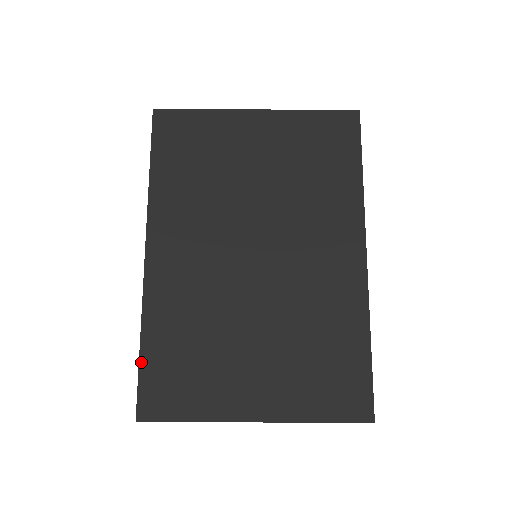
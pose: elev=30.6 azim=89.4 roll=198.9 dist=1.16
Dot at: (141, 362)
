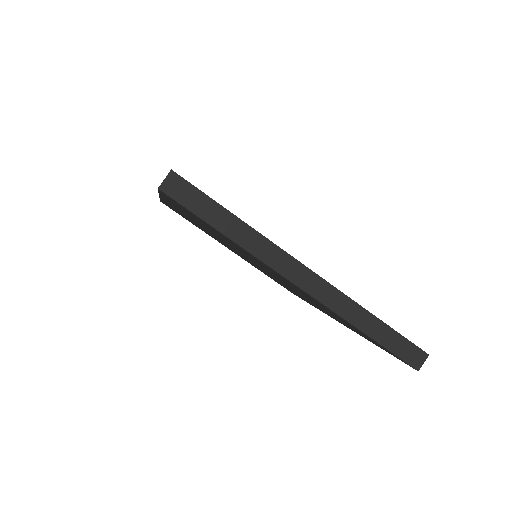
Dot at: occluded
